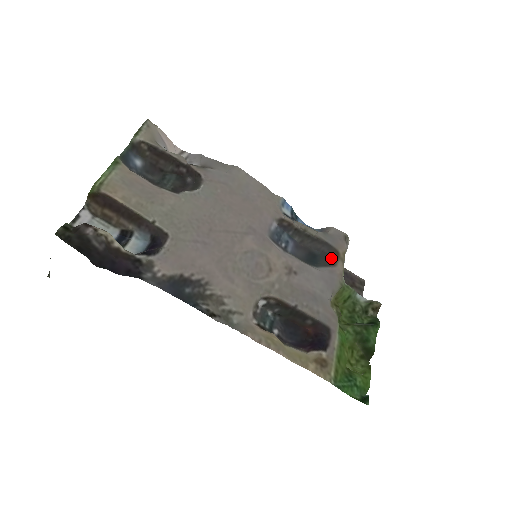
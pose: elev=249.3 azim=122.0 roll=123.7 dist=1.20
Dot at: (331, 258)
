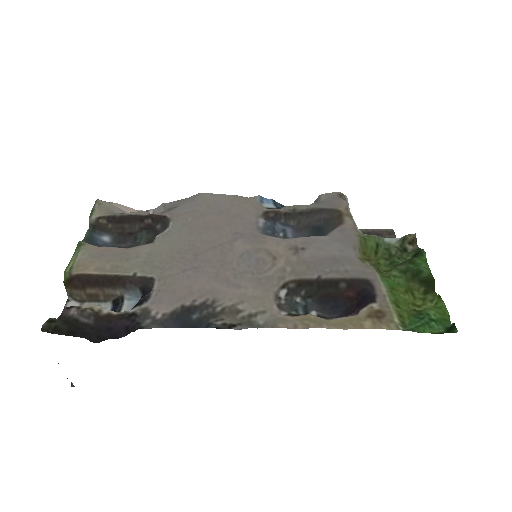
Dot at: (336, 220)
